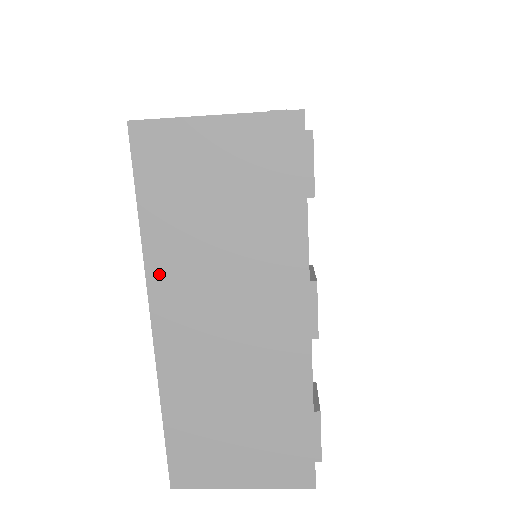
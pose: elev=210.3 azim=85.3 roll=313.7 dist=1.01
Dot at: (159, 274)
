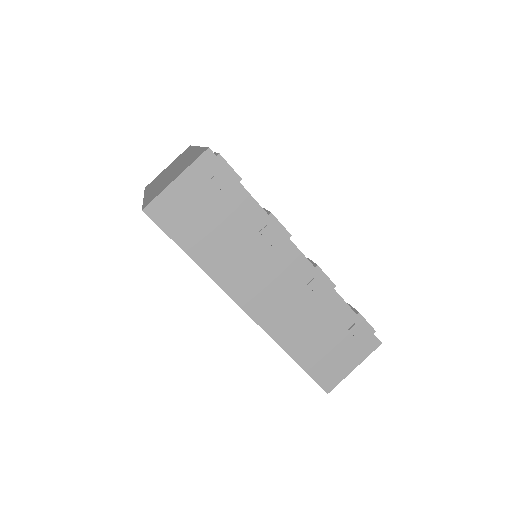
Dot at: (148, 190)
